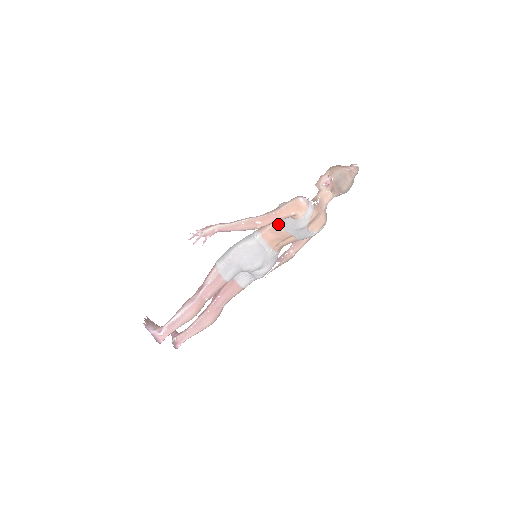
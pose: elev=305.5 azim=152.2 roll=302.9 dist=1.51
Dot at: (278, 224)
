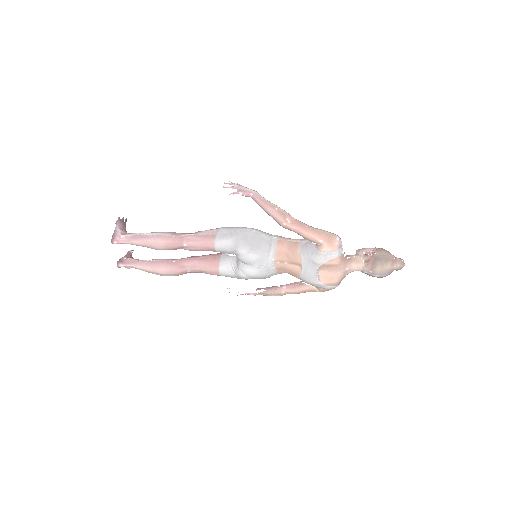
Dot at: (300, 242)
